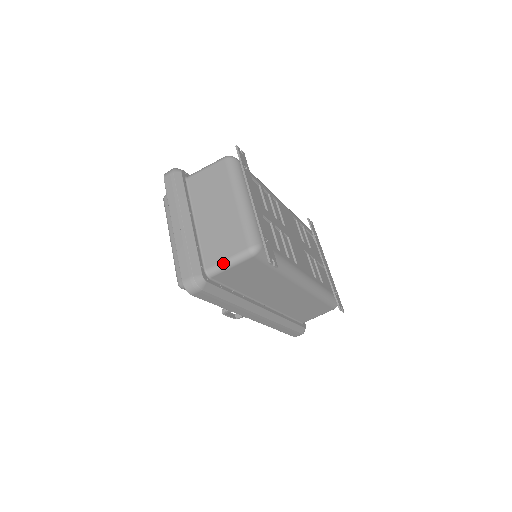
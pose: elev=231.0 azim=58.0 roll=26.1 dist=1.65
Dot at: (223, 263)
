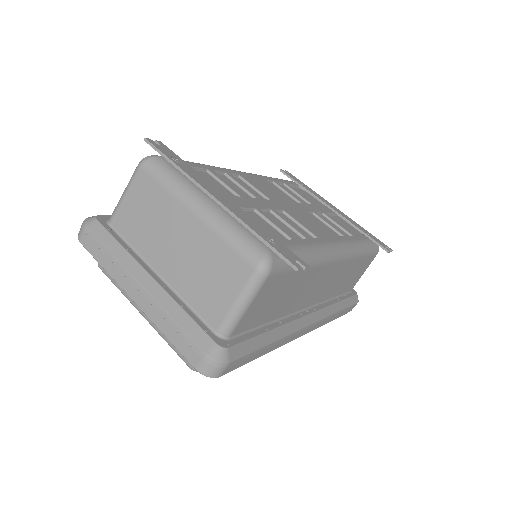
Dot at: (233, 310)
